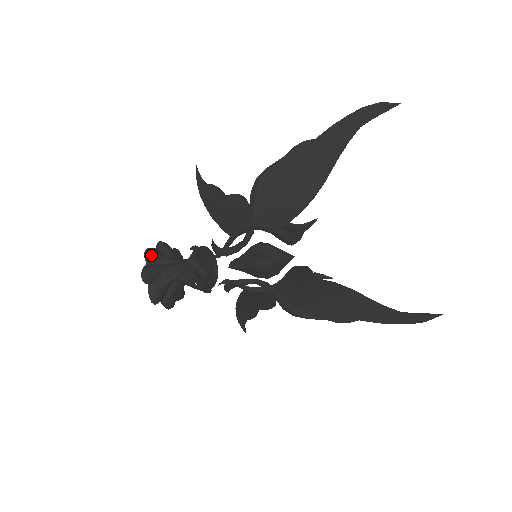
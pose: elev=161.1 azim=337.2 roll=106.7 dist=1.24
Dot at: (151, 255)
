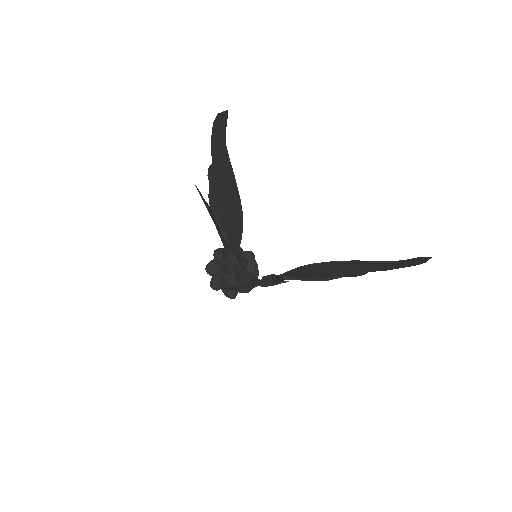
Dot at: (209, 270)
